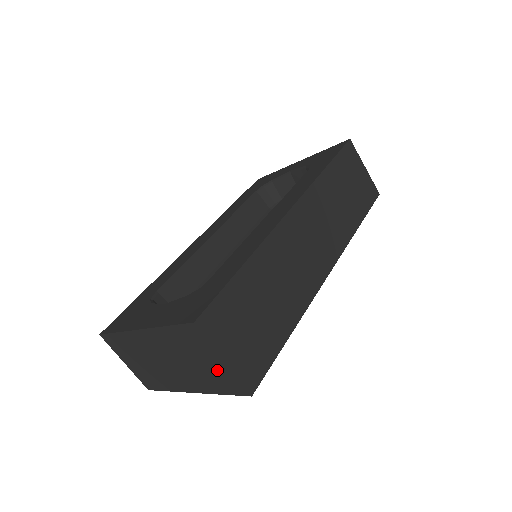
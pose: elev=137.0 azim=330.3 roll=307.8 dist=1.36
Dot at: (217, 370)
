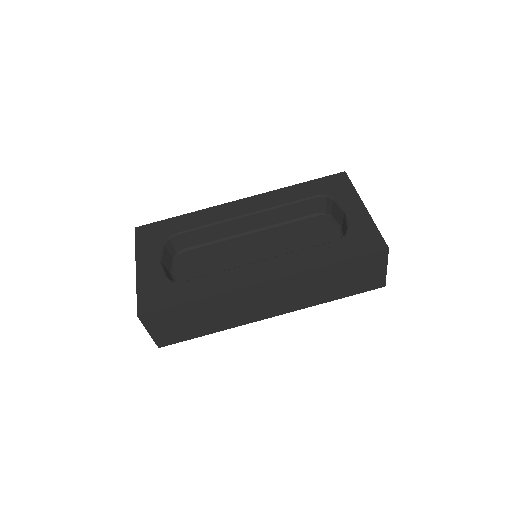
Dot at: occluded
